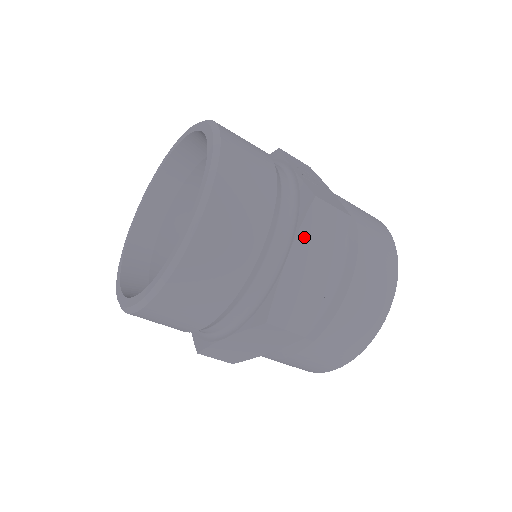
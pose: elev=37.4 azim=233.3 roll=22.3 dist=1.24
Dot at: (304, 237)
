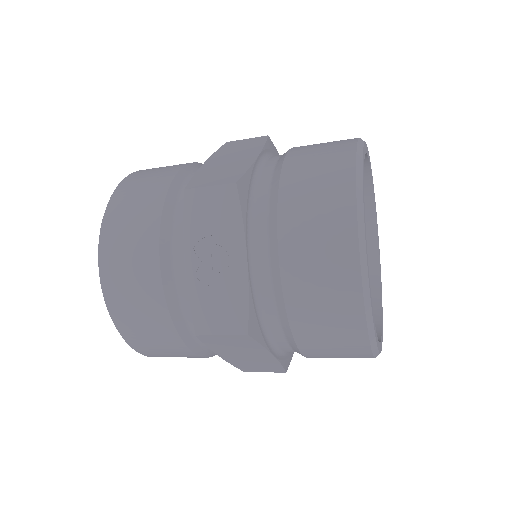
Dot at: (218, 349)
